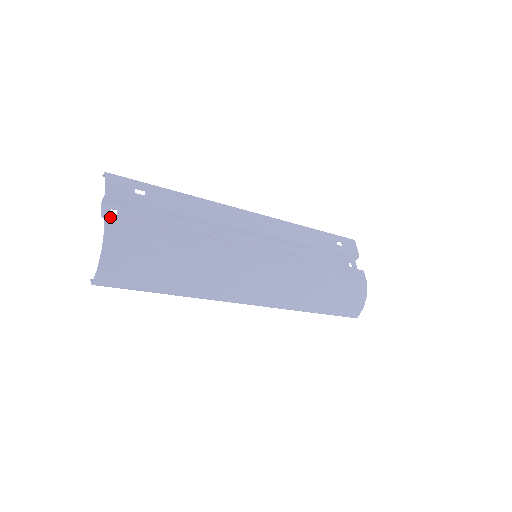
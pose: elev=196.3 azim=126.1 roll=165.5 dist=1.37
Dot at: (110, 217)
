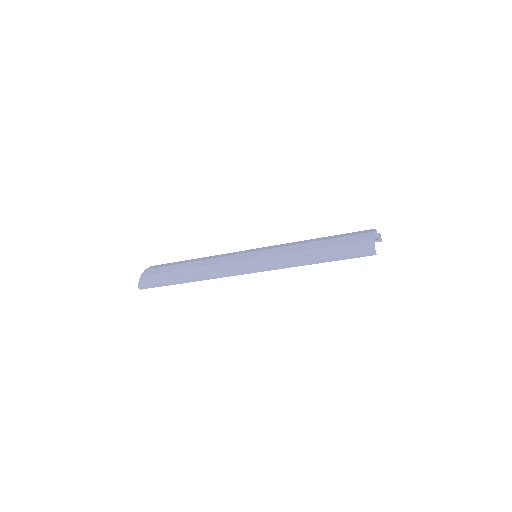
Dot at: occluded
